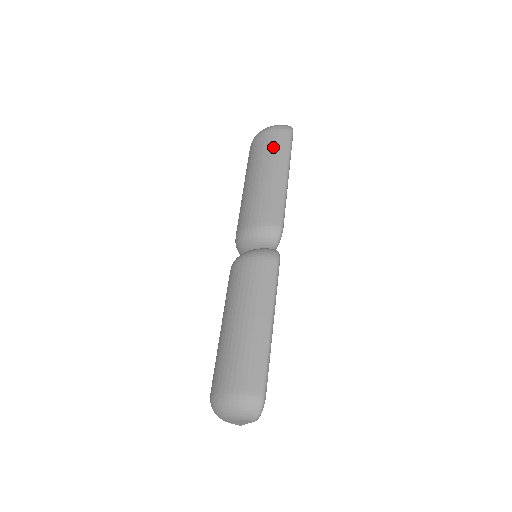
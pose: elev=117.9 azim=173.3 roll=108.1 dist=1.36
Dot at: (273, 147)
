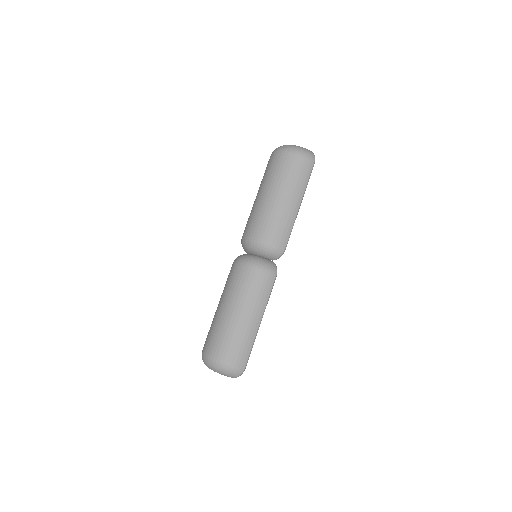
Dot at: (297, 174)
